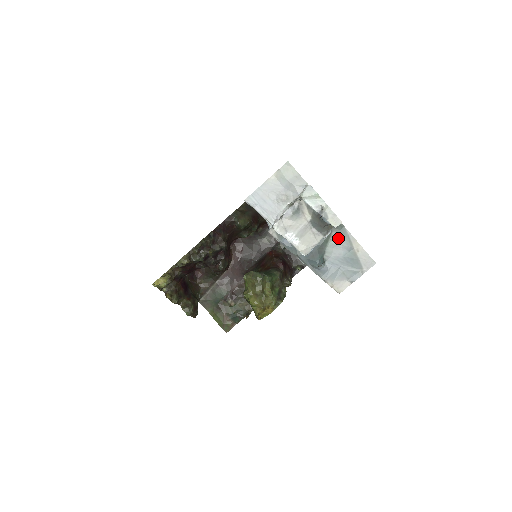
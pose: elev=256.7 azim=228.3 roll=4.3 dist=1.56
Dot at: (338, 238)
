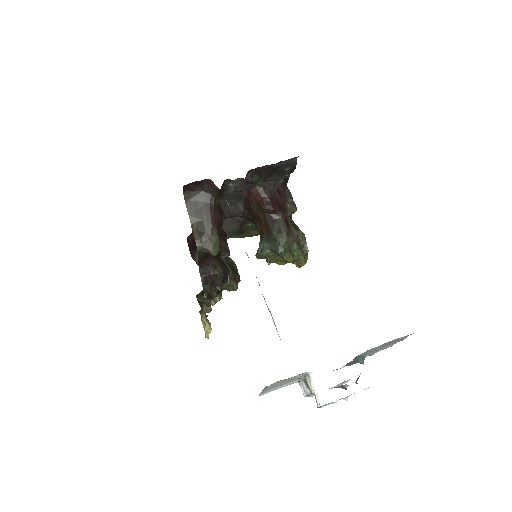
Dot at: occluded
